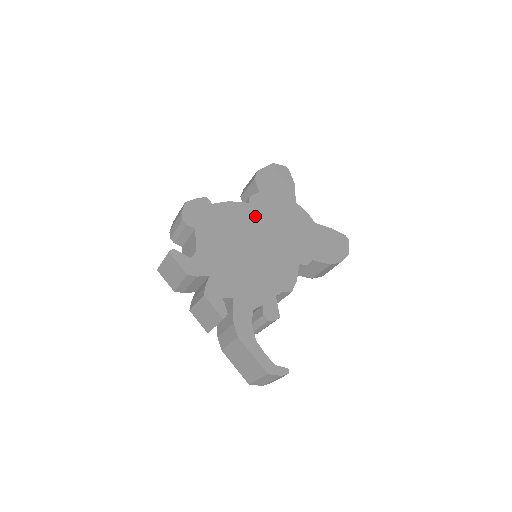
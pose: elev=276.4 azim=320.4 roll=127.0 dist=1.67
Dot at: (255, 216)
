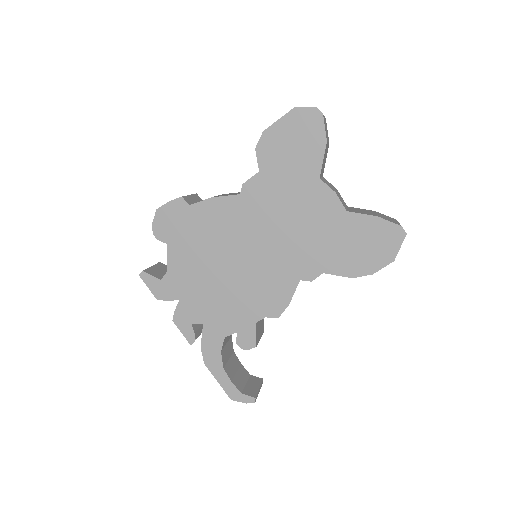
Dot at: (246, 214)
